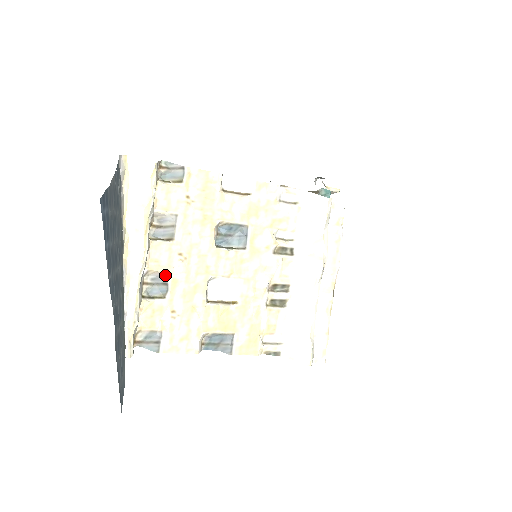
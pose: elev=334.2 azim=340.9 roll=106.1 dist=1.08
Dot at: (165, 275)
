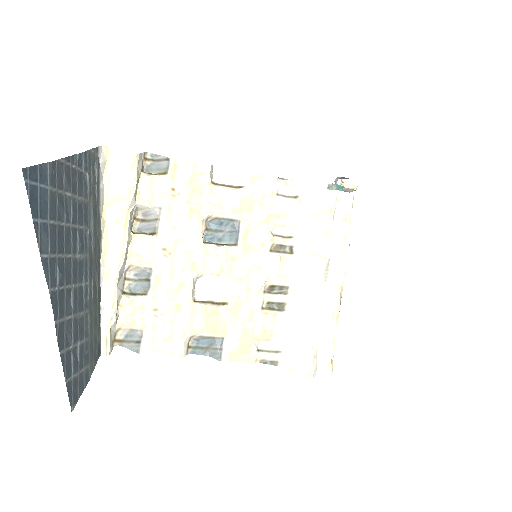
Dot at: (147, 270)
